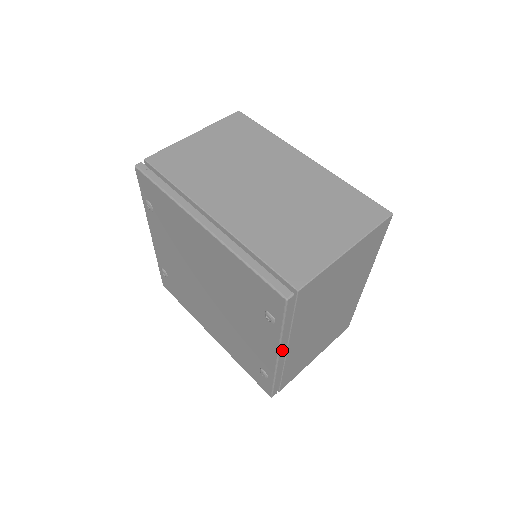
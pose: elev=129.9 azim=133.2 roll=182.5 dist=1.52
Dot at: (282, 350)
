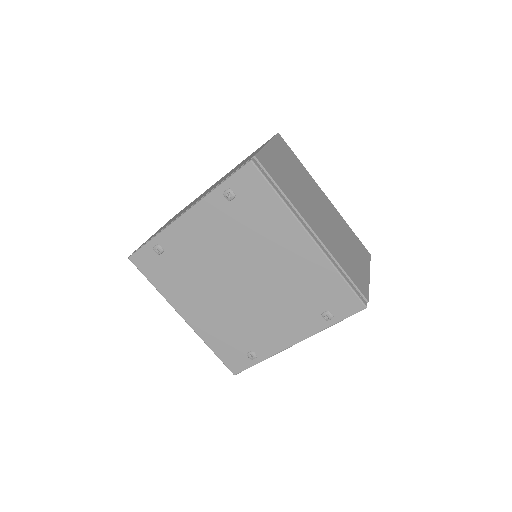
Dot at: (303, 339)
